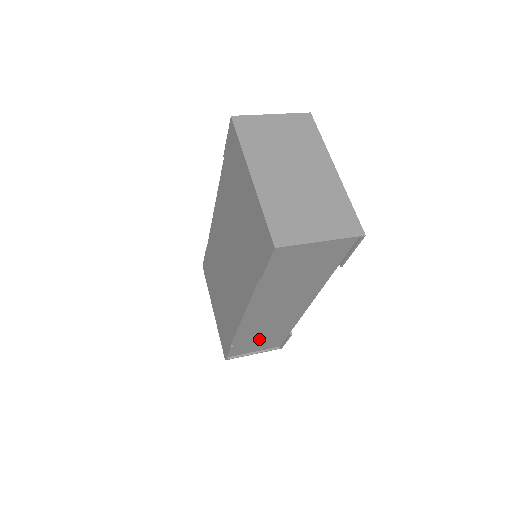
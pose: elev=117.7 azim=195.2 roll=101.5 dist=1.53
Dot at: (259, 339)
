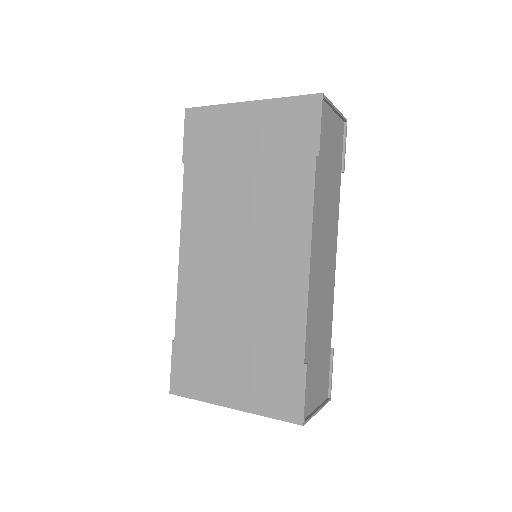
Dot at: (317, 356)
